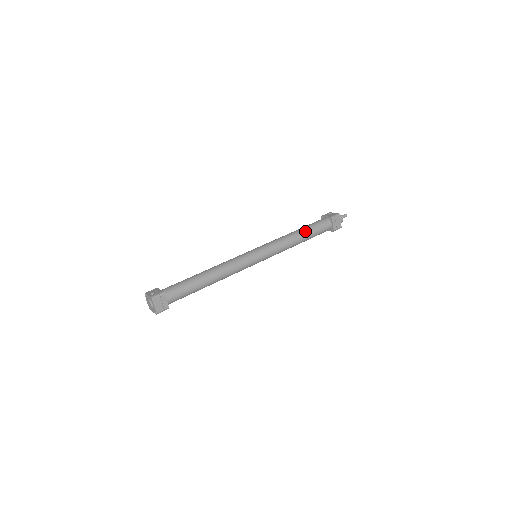
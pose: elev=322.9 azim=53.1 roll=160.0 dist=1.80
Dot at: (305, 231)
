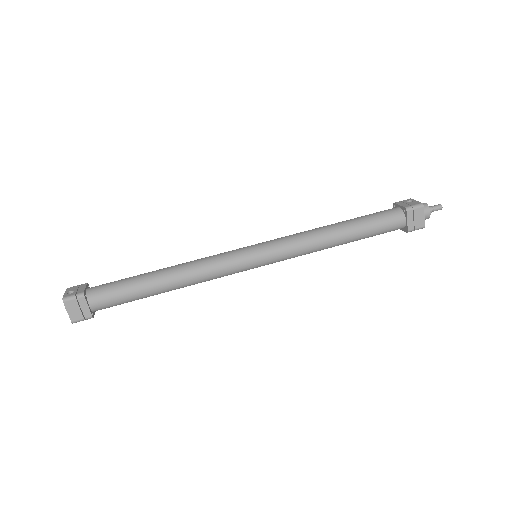
Dot at: (351, 226)
